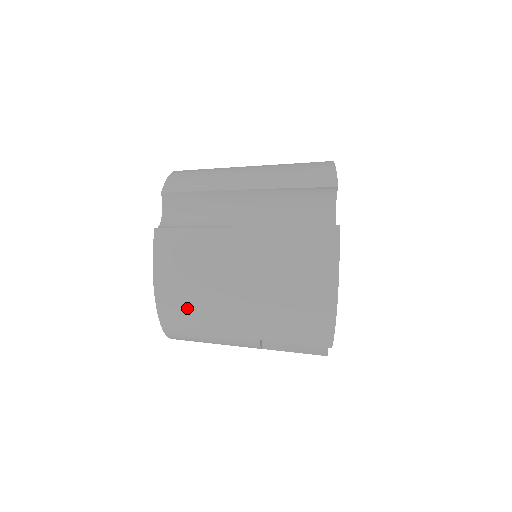
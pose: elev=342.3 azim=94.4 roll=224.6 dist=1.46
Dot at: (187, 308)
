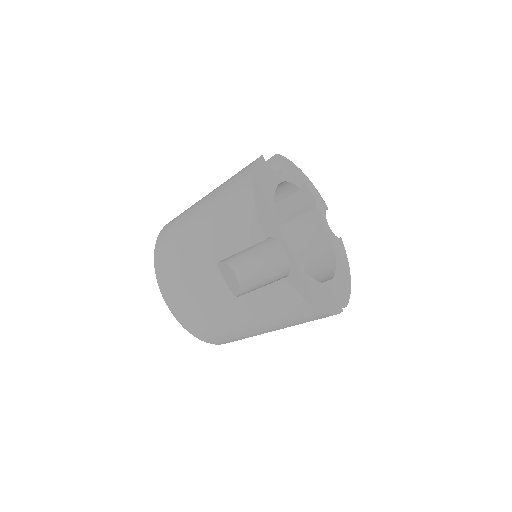
Dot at: (170, 253)
